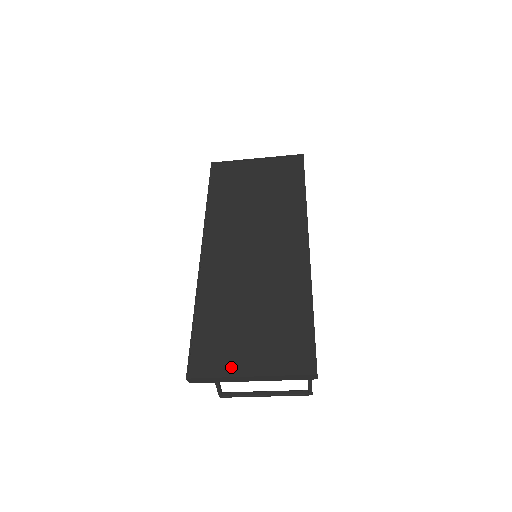
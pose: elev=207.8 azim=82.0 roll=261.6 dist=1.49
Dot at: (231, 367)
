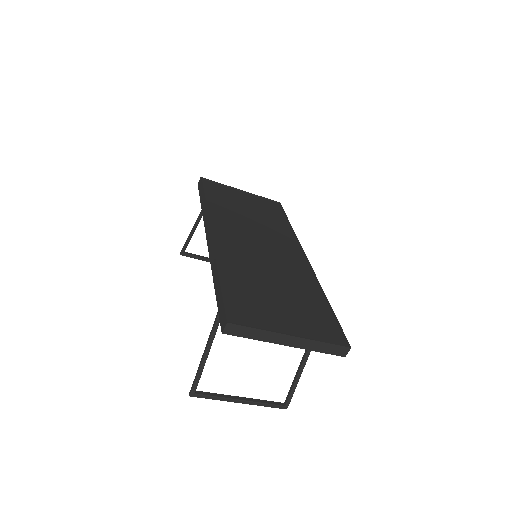
Dot at: (270, 325)
